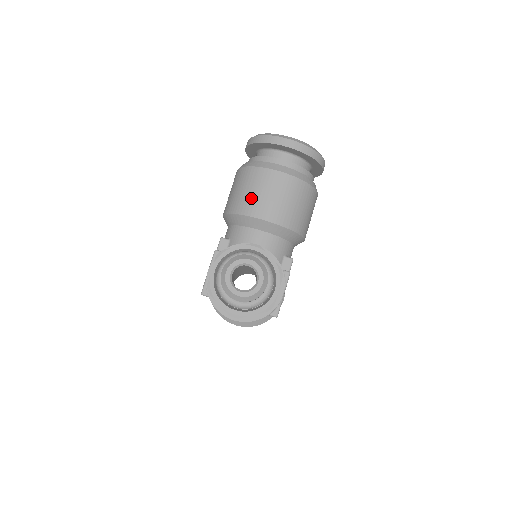
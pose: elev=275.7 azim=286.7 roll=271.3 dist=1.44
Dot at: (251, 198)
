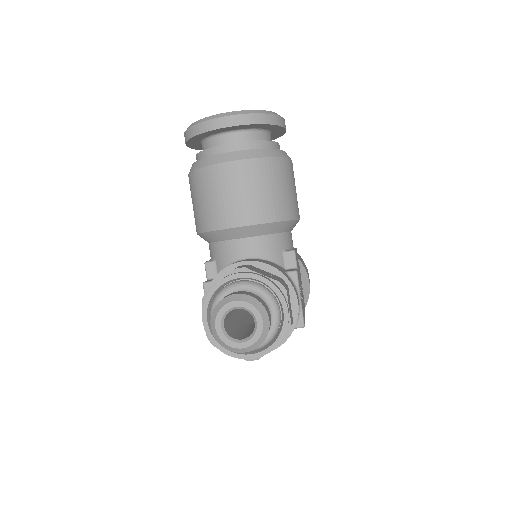
Dot at: (214, 207)
